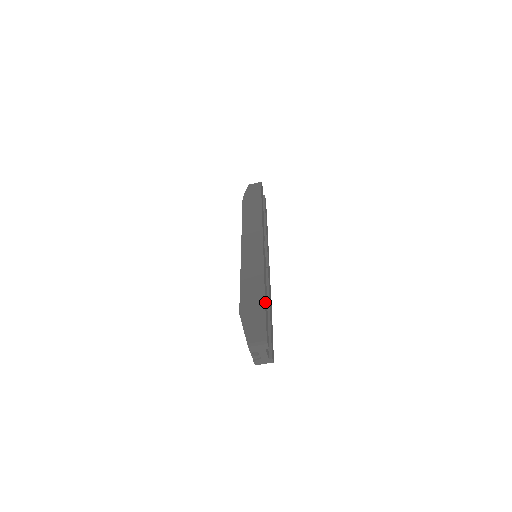
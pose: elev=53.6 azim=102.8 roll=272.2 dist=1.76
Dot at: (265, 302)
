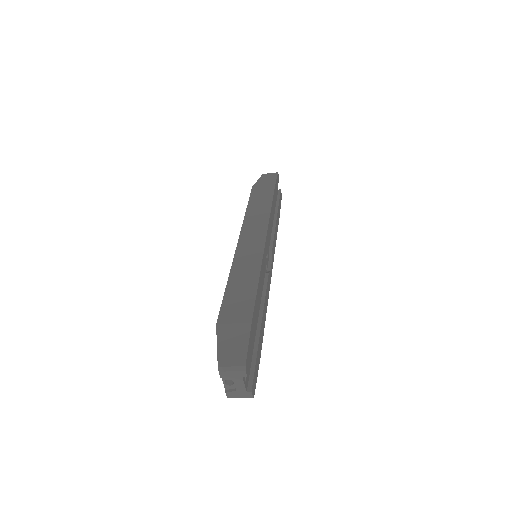
Dot at: (253, 313)
